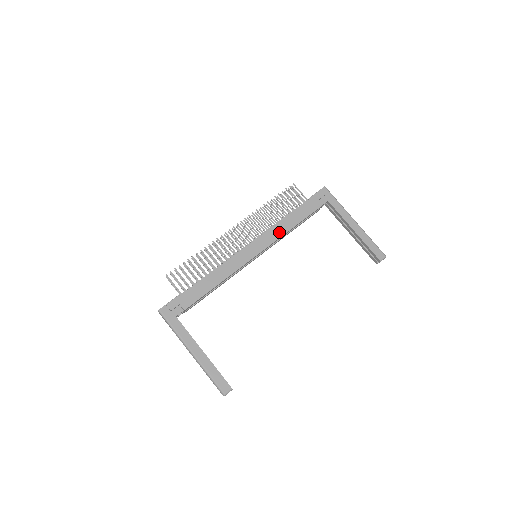
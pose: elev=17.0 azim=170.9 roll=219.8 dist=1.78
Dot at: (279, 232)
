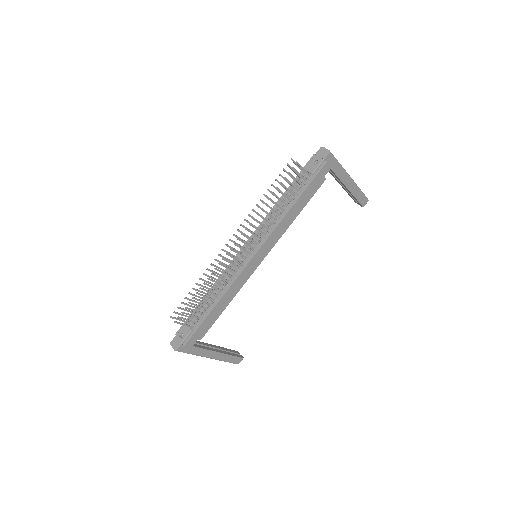
Dot at: (282, 230)
